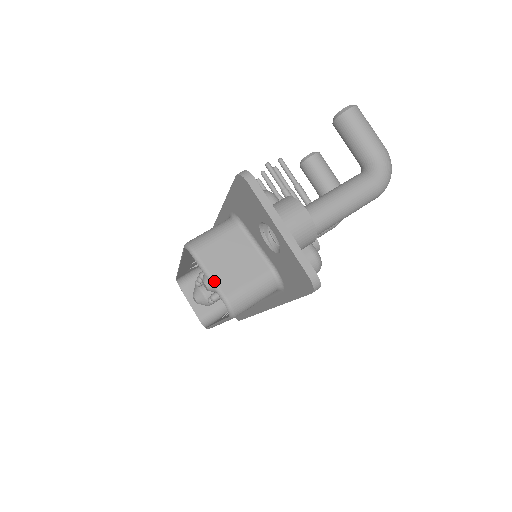
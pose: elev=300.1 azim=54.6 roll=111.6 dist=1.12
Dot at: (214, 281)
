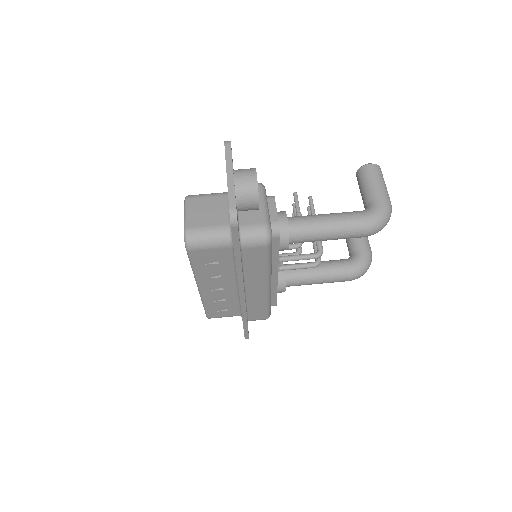
Dot at: (186, 217)
